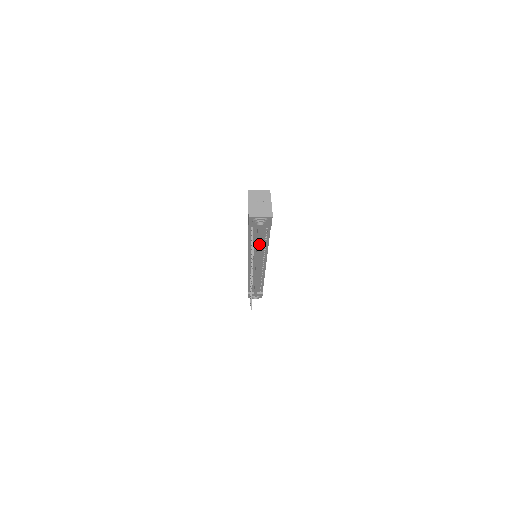
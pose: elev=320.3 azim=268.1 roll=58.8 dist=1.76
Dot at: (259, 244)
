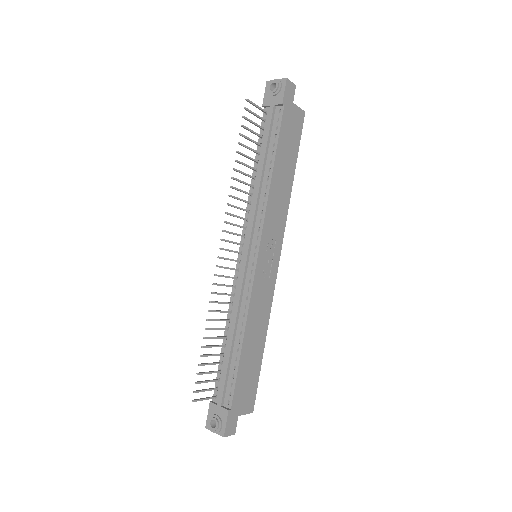
Dot at: (263, 159)
